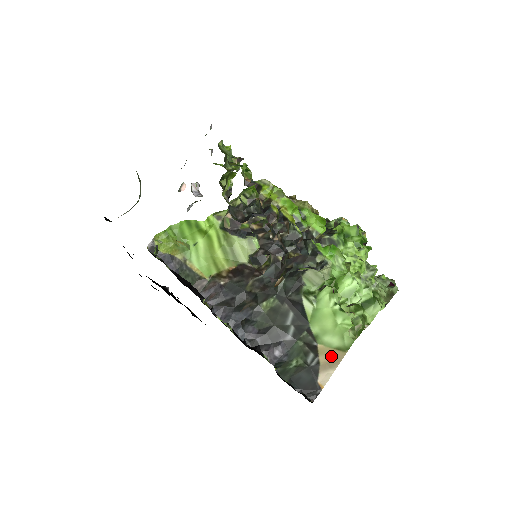
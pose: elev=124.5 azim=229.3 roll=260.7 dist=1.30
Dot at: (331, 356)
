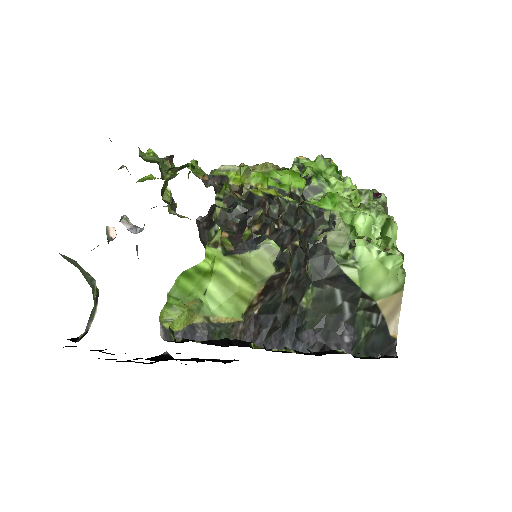
Dot at: (392, 303)
